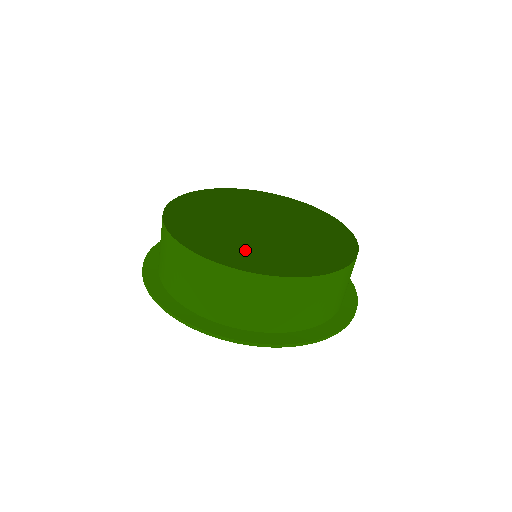
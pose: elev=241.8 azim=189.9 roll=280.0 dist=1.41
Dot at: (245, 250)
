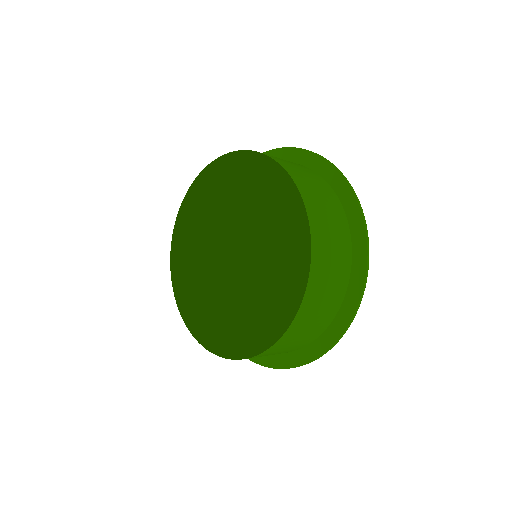
Dot at: (199, 300)
